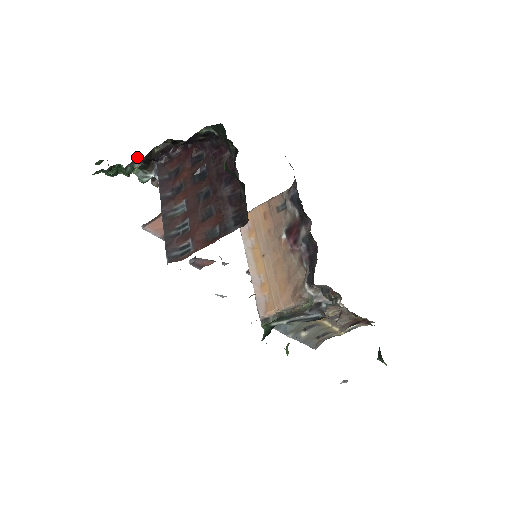
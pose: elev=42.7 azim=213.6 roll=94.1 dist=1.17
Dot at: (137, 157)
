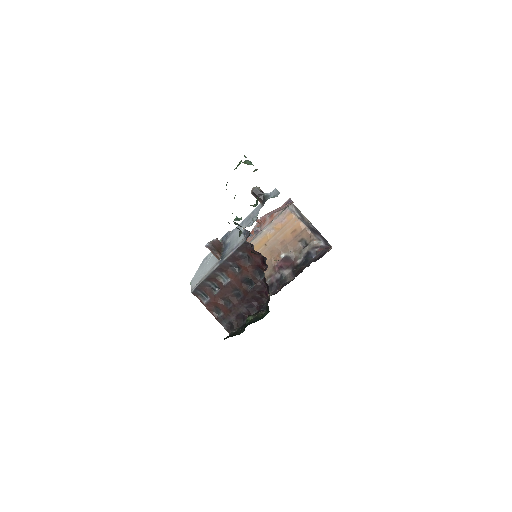
Dot at: occluded
